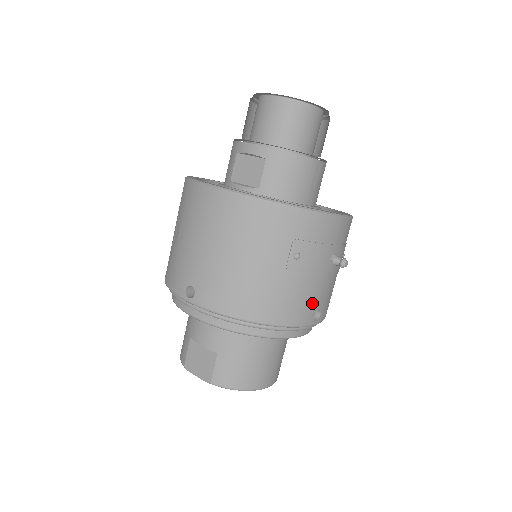
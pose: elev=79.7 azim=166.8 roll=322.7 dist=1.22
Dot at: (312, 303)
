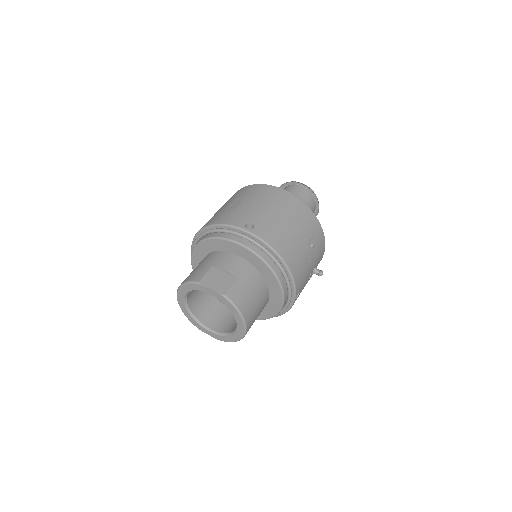
Dot at: (303, 282)
